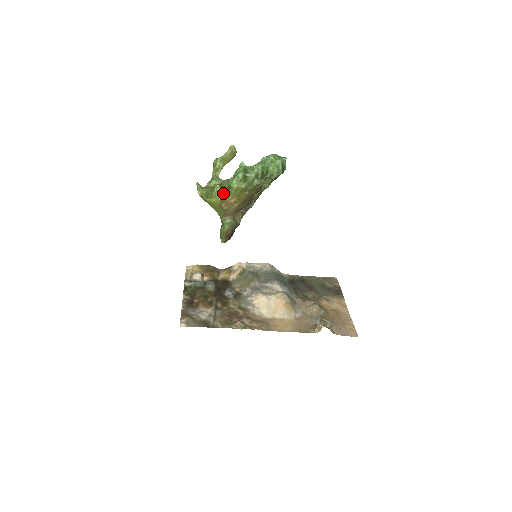
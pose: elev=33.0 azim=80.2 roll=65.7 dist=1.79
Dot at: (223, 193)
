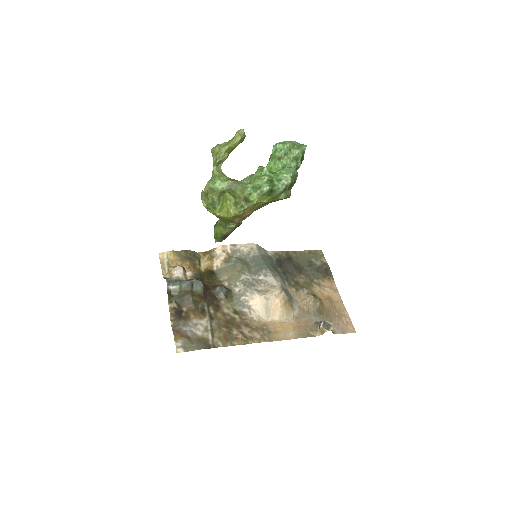
Dot at: (239, 208)
